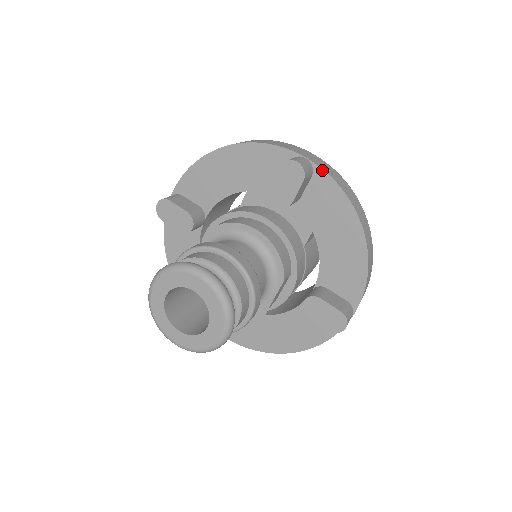
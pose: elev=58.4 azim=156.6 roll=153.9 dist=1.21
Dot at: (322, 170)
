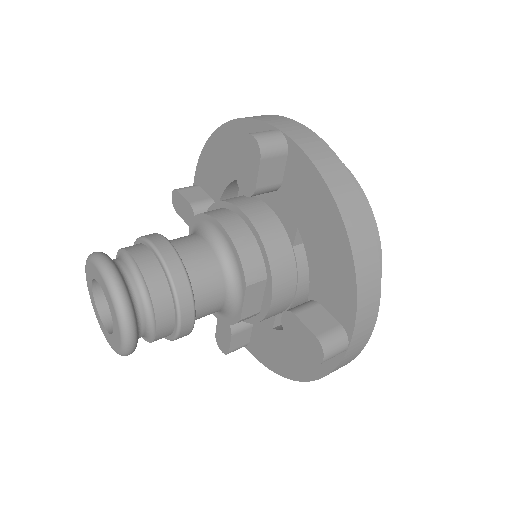
Dot at: (296, 145)
